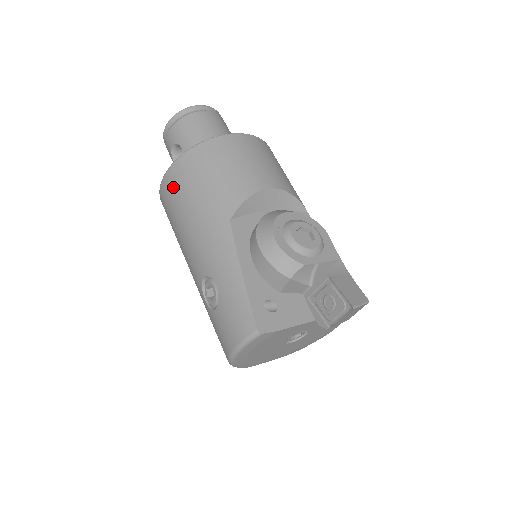
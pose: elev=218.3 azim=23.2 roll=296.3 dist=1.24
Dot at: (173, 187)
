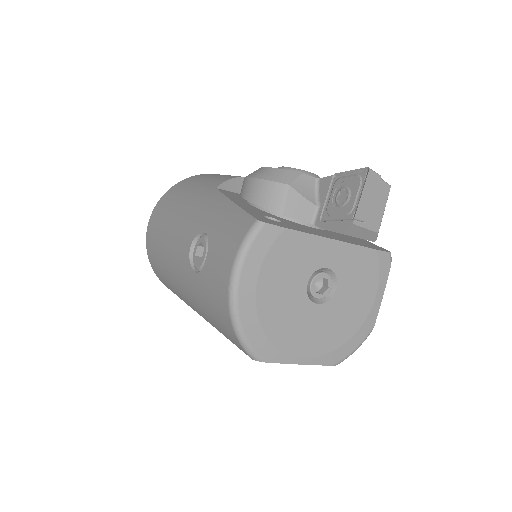
Dot at: (158, 214)
